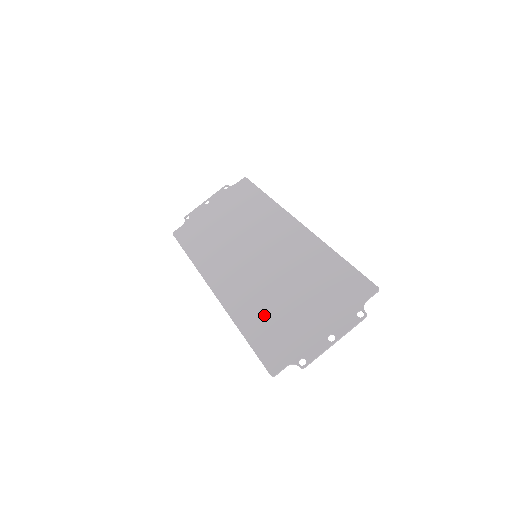
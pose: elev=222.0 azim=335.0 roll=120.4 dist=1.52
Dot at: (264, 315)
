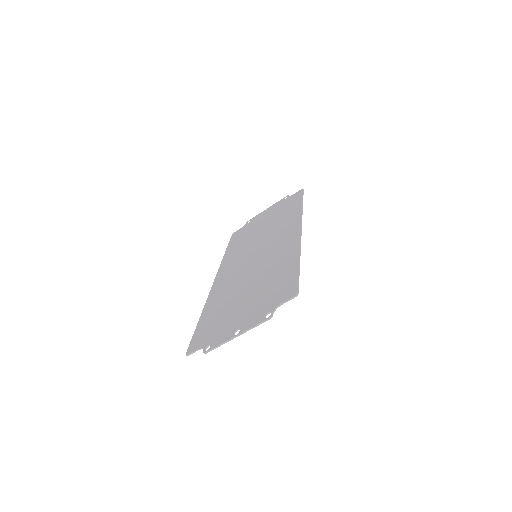
Dot at: (221, 305)
